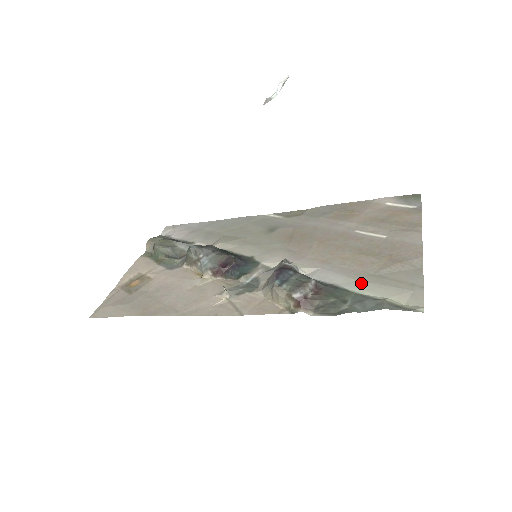
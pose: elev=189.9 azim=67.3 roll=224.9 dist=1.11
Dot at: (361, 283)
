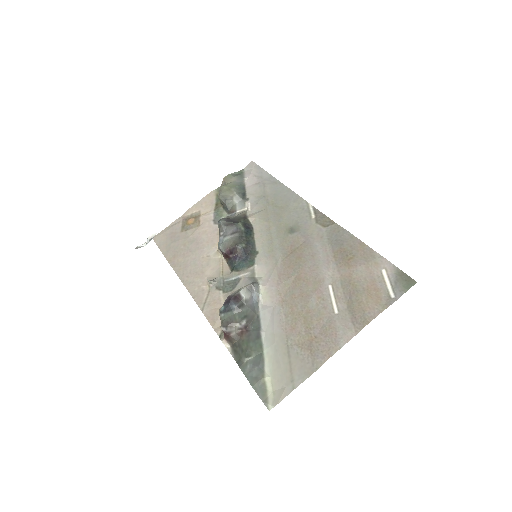
Dot at: (273, 347)
